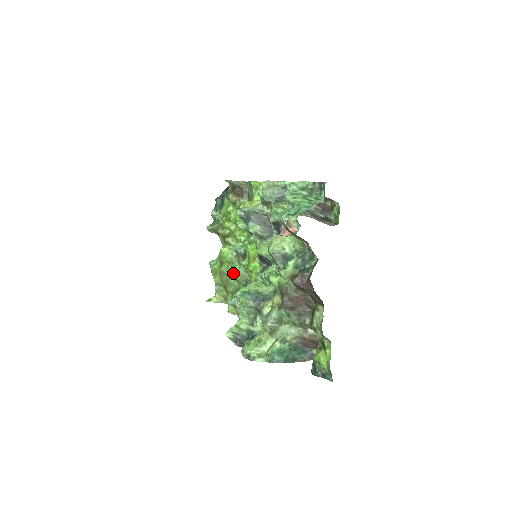
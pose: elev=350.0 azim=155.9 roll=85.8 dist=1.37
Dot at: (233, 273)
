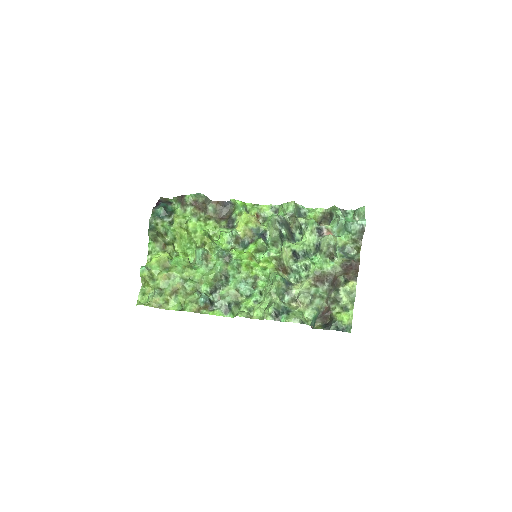
Dot at: (190, 276)
